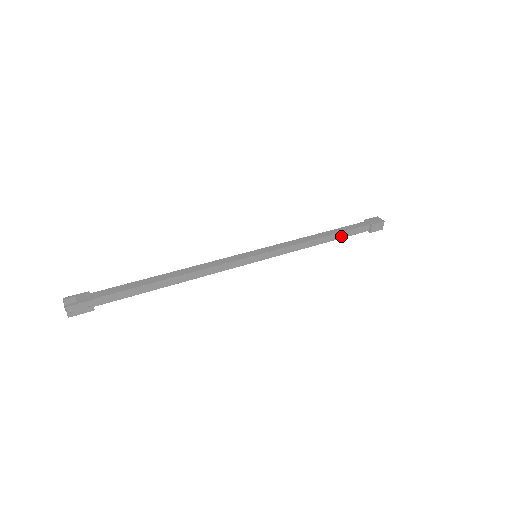
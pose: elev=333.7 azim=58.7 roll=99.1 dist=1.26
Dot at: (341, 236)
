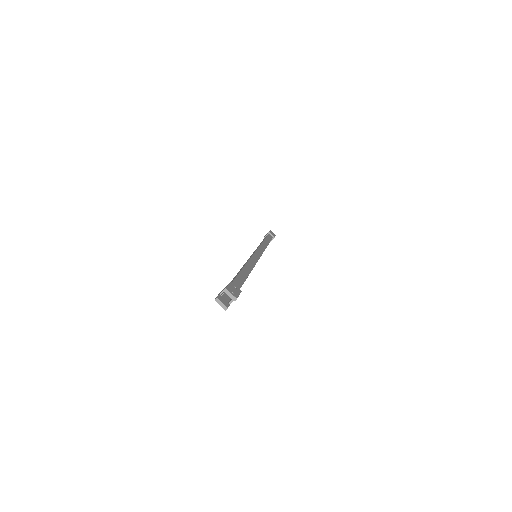
Dot at: (268, 241)
